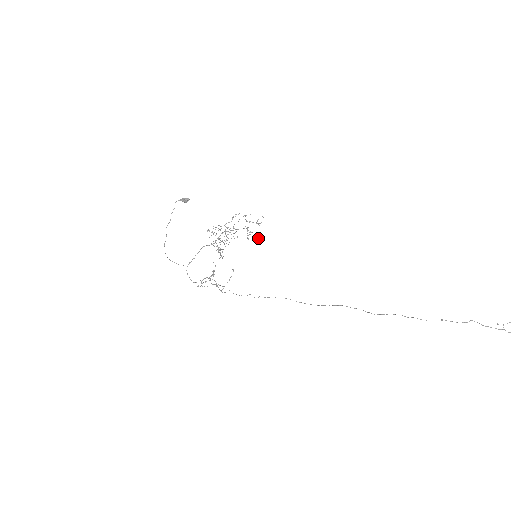
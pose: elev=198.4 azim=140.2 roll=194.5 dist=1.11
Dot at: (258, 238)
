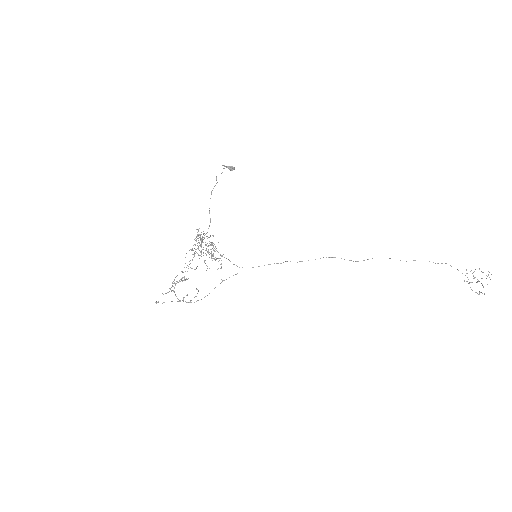
Dot at: occluded
